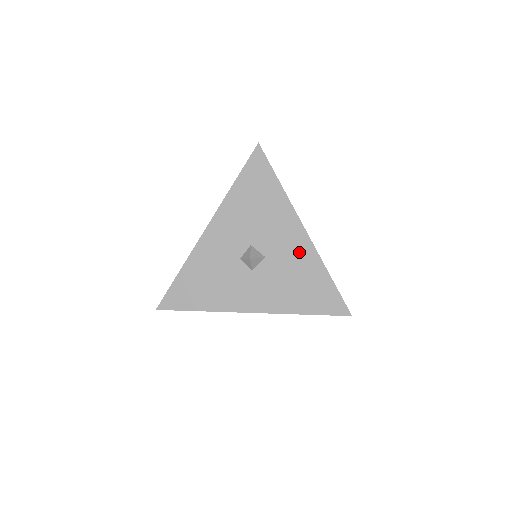
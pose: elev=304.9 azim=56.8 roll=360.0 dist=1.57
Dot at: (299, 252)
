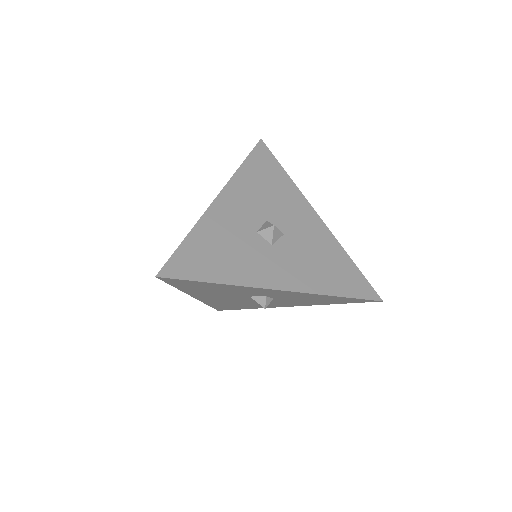
Dot at: (317, 234)
